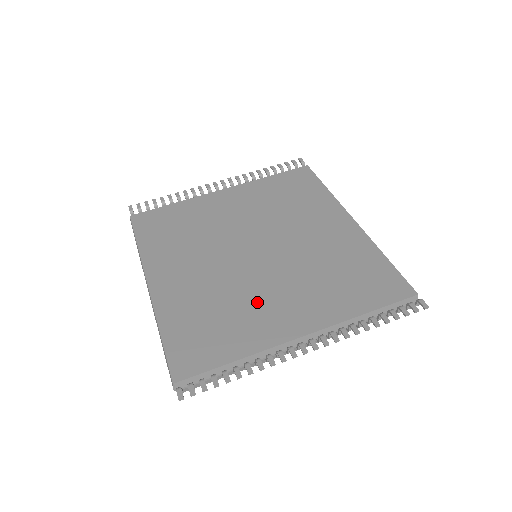
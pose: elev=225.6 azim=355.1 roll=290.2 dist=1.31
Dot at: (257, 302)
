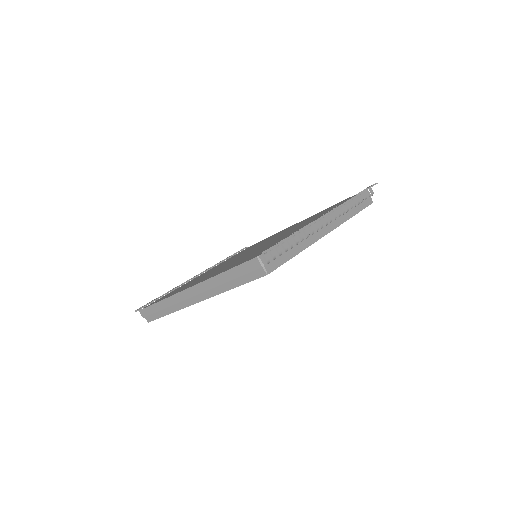
Dot at: (277, 239)
